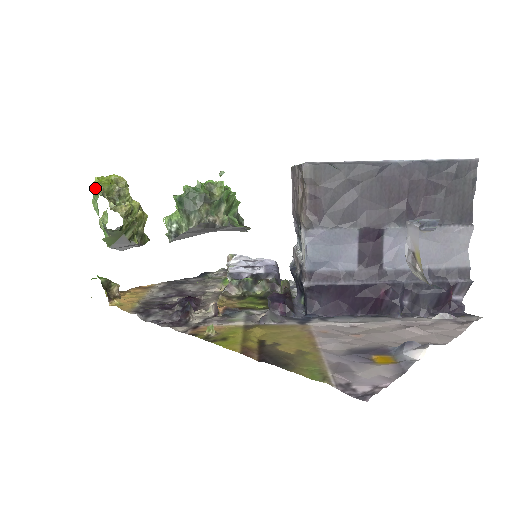
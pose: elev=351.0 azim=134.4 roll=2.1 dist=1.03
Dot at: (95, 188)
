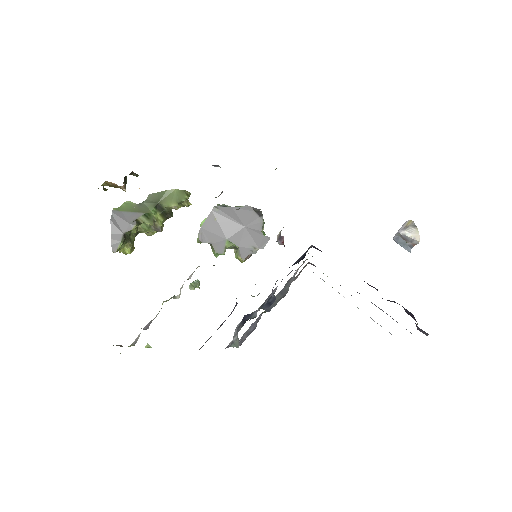
Dot at: occluded
